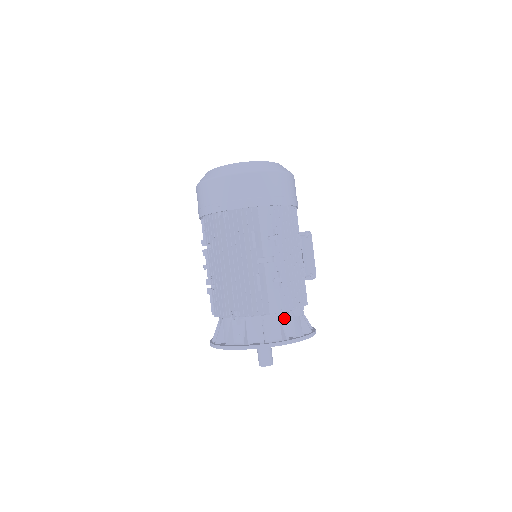
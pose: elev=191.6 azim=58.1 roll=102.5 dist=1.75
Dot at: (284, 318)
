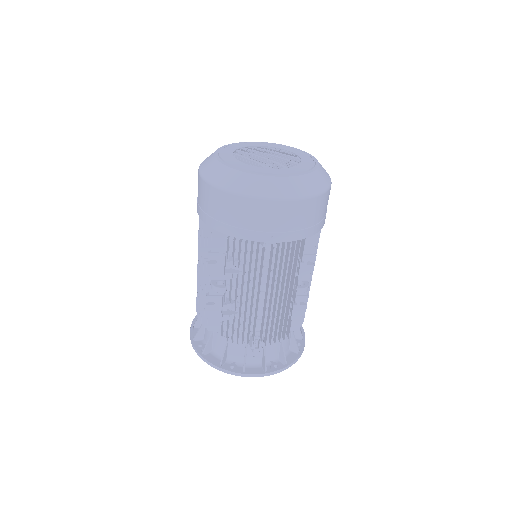
Dot at: occluded
